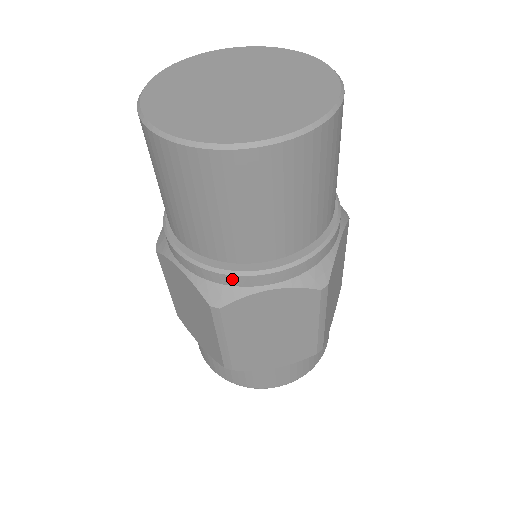
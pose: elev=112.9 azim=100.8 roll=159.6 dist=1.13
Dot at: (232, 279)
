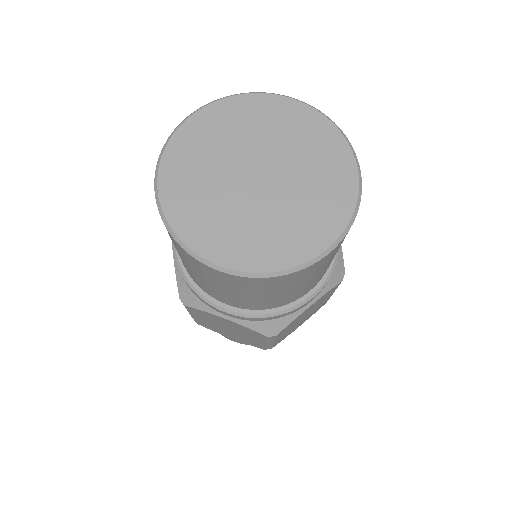
Dot at: (284, 315)
